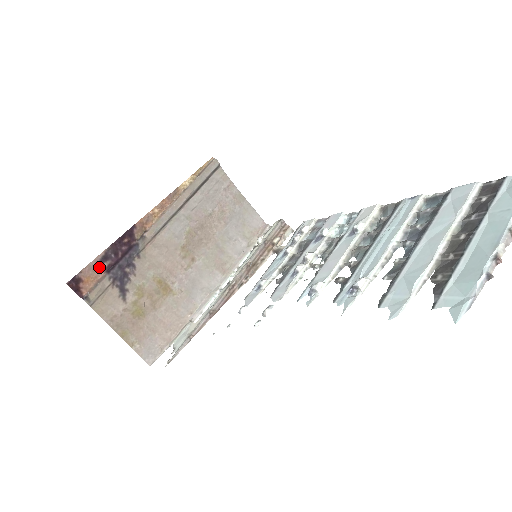
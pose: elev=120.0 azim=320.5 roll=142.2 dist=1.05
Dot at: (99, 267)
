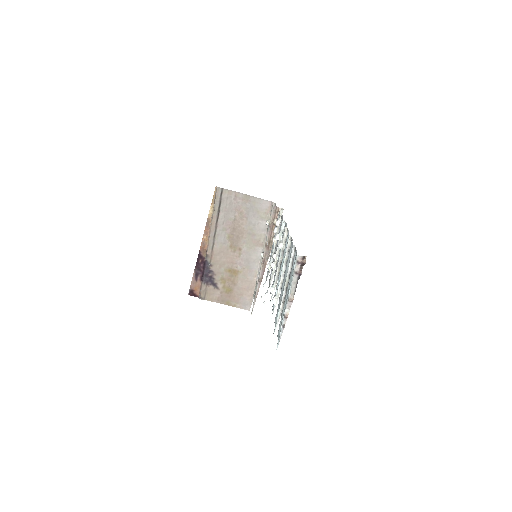
Dot at: (197, 280)
